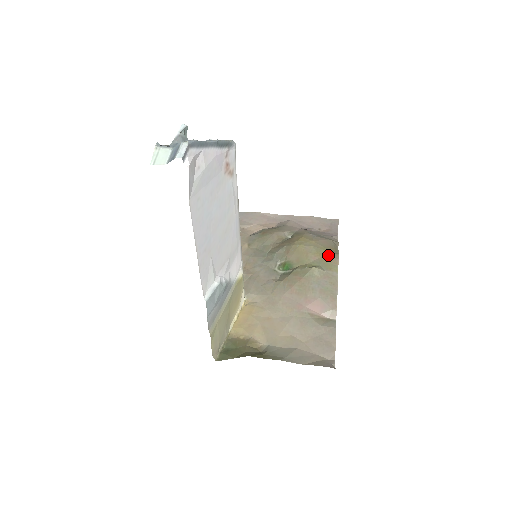
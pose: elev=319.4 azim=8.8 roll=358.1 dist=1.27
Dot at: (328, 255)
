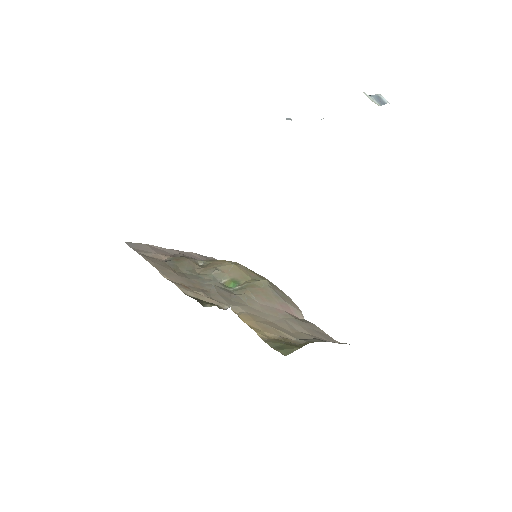
Dot at: (256, 274)
